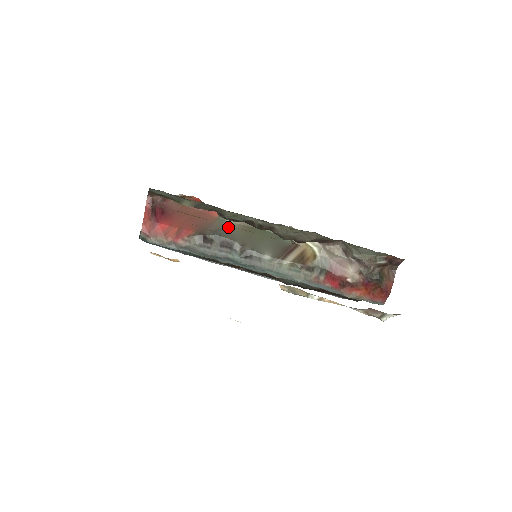
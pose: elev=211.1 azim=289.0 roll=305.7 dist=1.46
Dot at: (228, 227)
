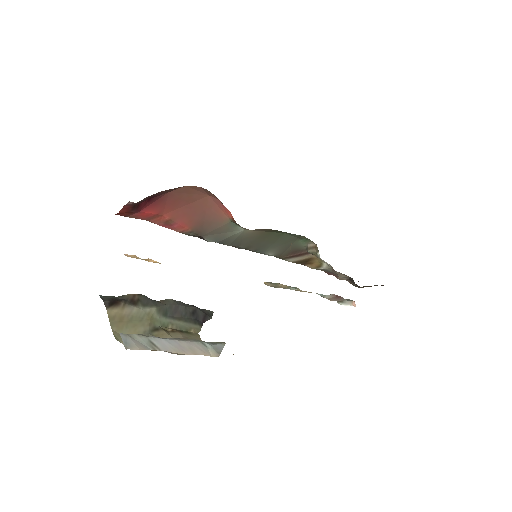
Dot at: (237, 235)
